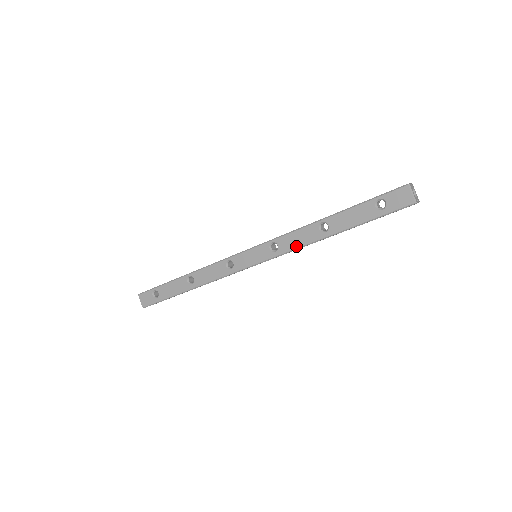
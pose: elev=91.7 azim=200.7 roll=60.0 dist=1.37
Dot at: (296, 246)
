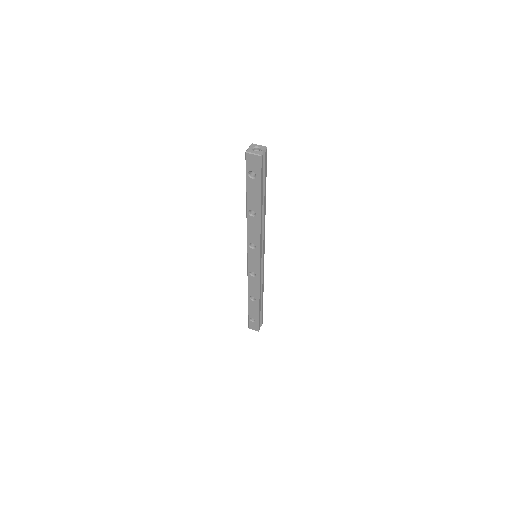
Dot at: (257, 235)
